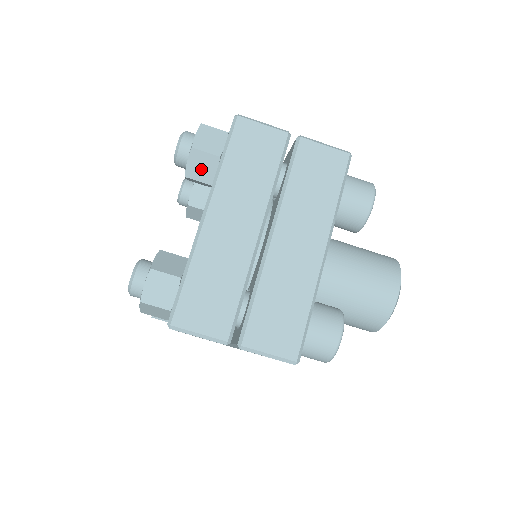
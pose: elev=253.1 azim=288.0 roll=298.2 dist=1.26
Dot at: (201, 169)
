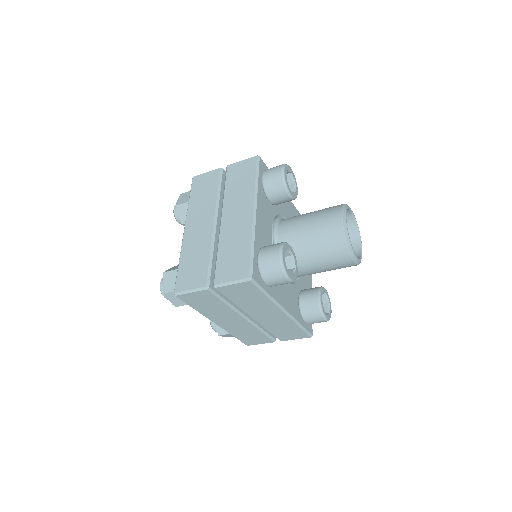
Dot at: occluded
